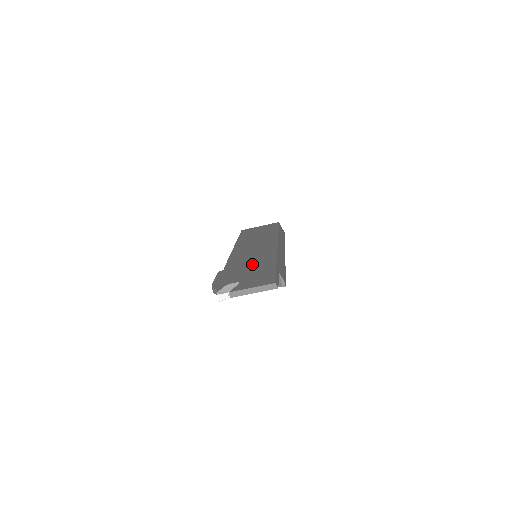
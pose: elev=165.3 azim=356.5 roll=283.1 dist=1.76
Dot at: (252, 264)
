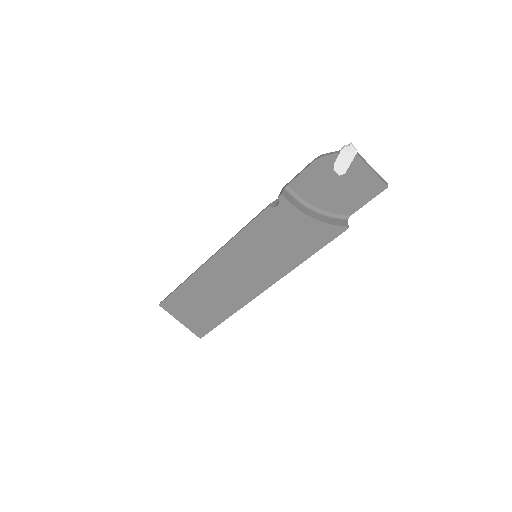
Dot at: occluded
